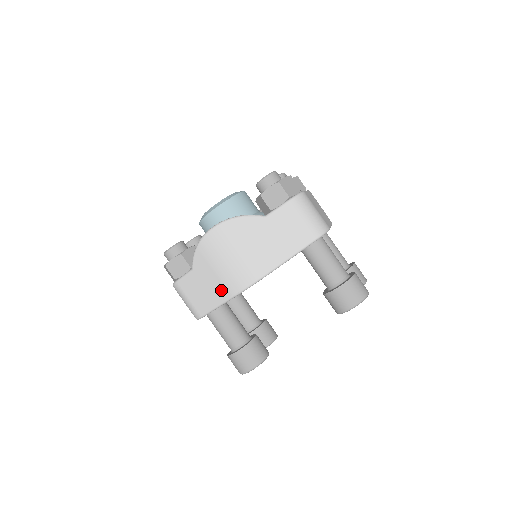
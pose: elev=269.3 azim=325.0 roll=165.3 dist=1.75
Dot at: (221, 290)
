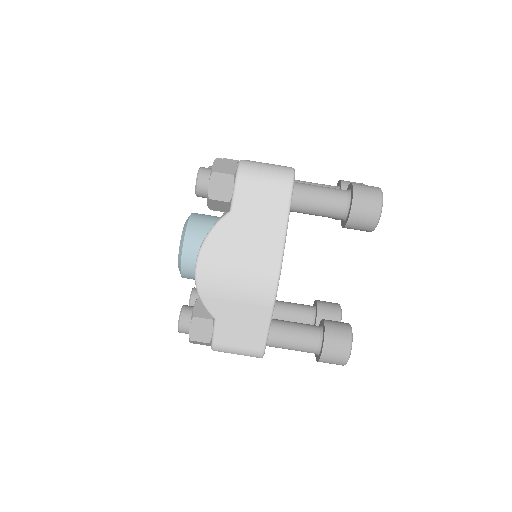
Dot at: (257, 311)
